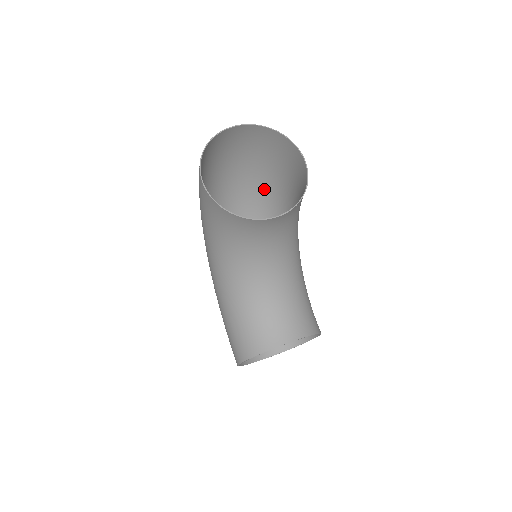
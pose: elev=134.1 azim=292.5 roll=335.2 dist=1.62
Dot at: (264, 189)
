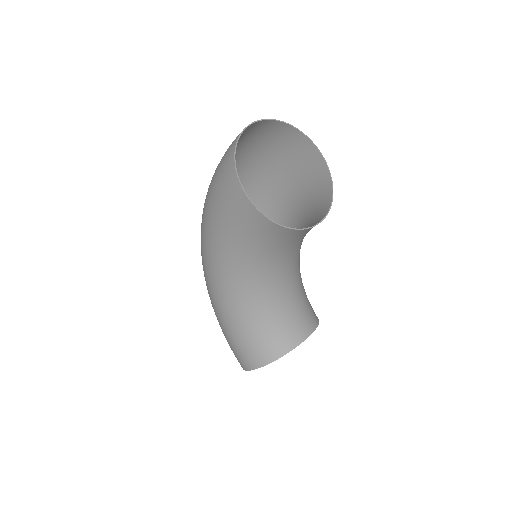
Dot at: (251, 182)
